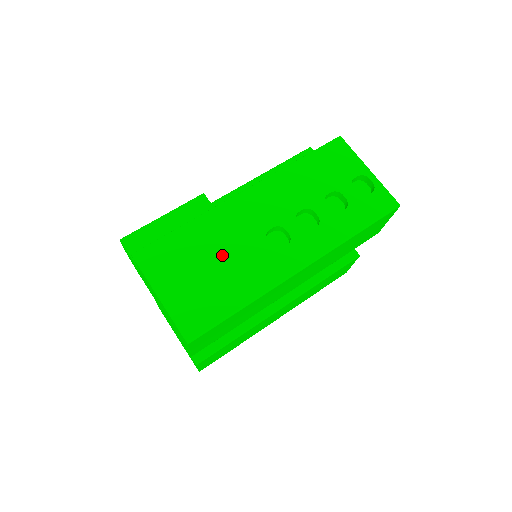
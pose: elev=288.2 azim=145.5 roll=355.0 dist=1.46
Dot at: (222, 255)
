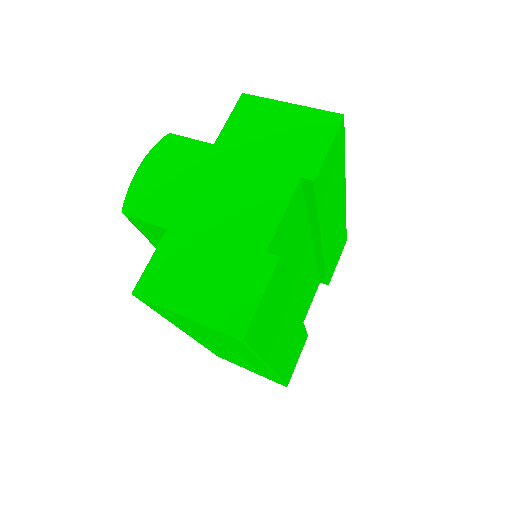
Dot at: occluded
